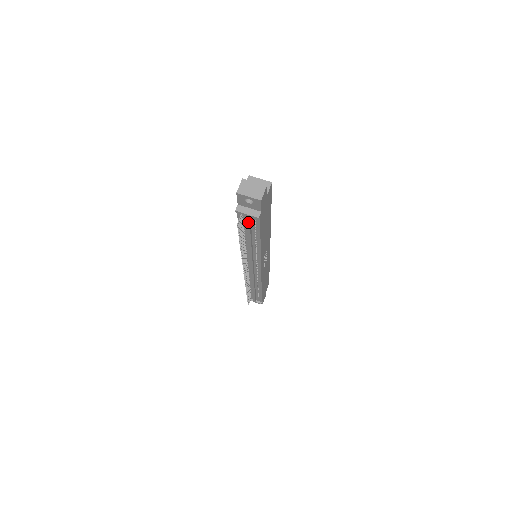
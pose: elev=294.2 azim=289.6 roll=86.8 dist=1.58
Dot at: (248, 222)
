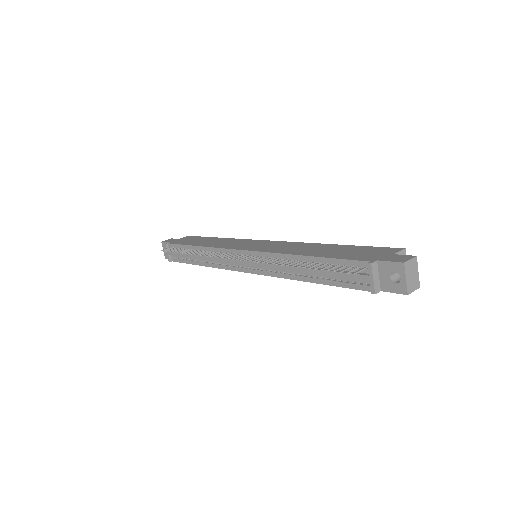
Dot at: (355, 277)
